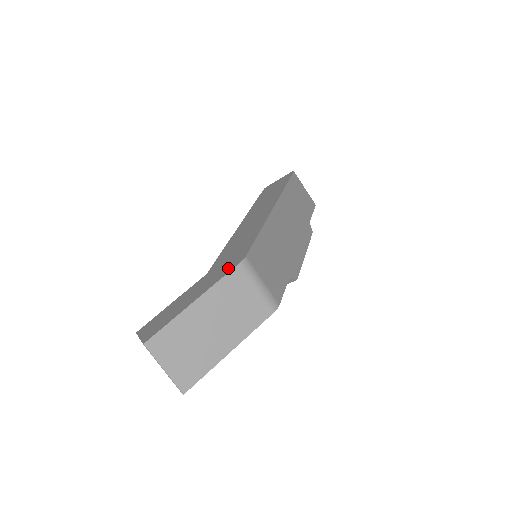
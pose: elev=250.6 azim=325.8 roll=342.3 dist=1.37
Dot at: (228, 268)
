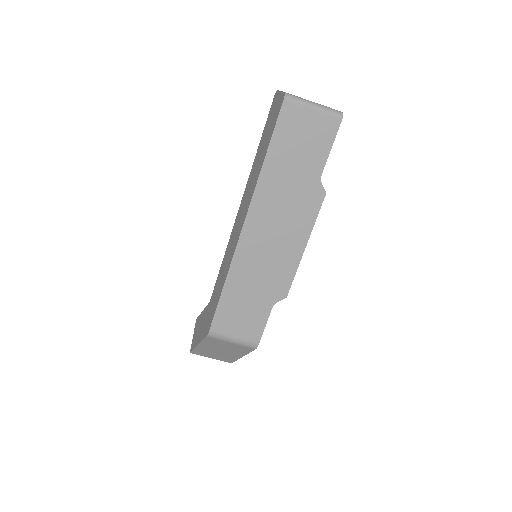
Dot at: (206, 329)
